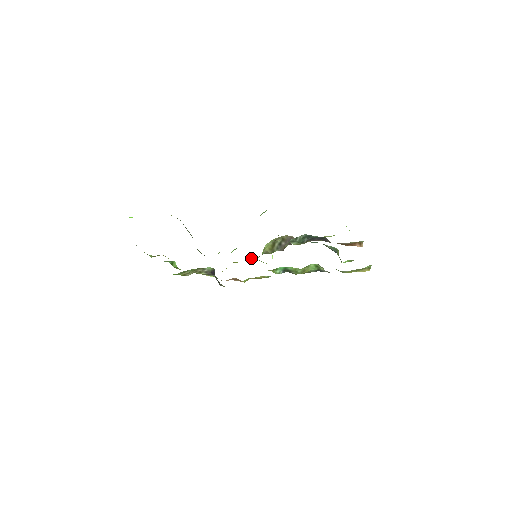
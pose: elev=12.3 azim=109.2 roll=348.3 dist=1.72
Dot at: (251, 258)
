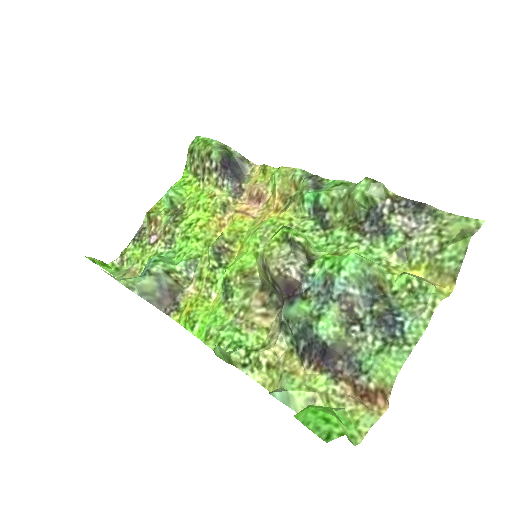
Dot at: (252, 253)
